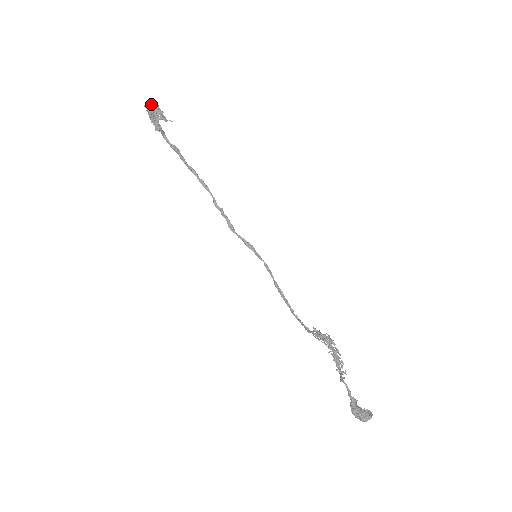
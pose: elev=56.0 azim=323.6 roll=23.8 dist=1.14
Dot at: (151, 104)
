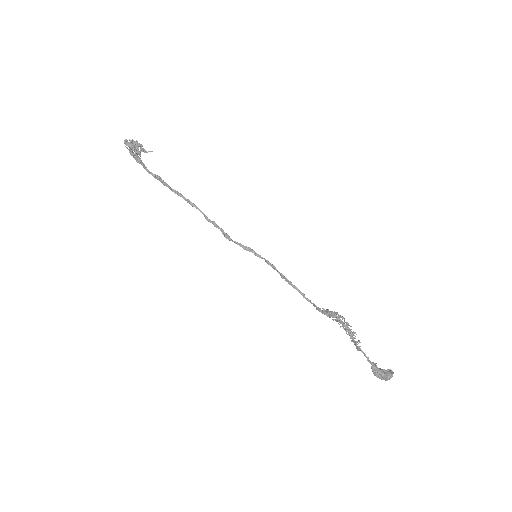
Dot at: (130, 140)
